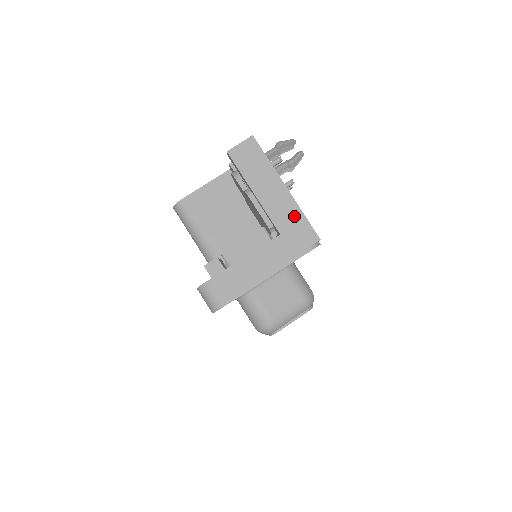
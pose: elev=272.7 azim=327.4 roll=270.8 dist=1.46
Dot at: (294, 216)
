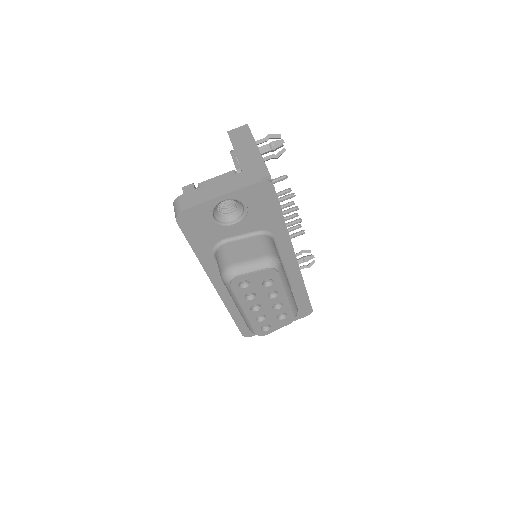
Dot at: (257, 162)
